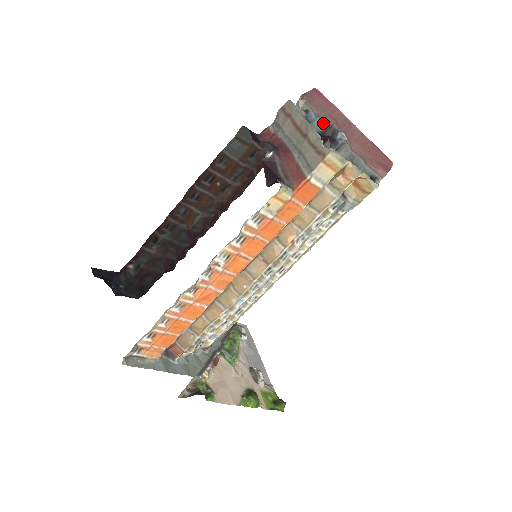
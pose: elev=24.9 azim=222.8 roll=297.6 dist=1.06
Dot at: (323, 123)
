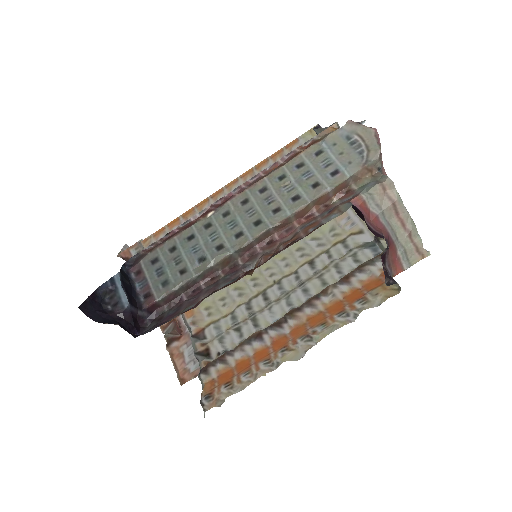
Dot at: occluded
